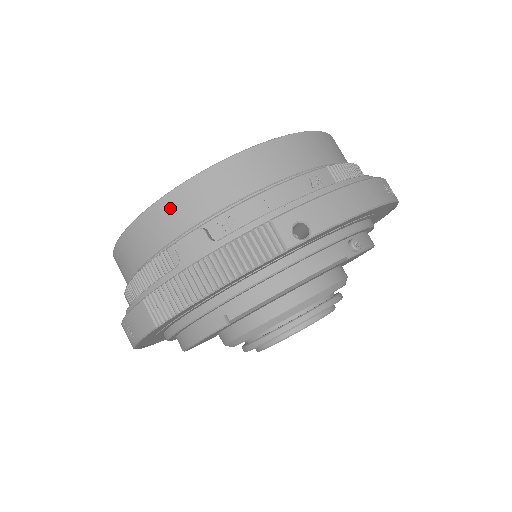
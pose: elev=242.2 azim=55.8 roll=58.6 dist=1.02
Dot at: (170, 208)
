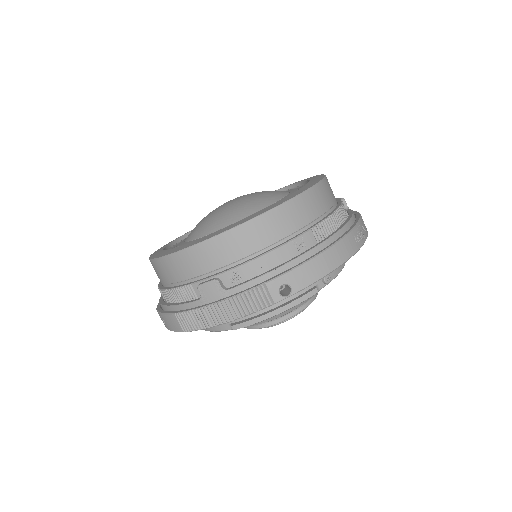
Dot at: (194, 256)
